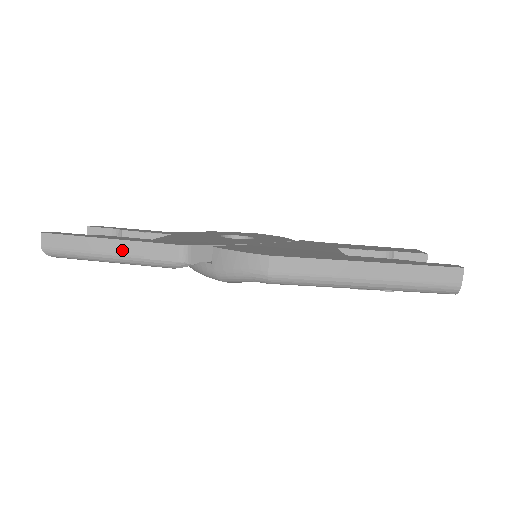
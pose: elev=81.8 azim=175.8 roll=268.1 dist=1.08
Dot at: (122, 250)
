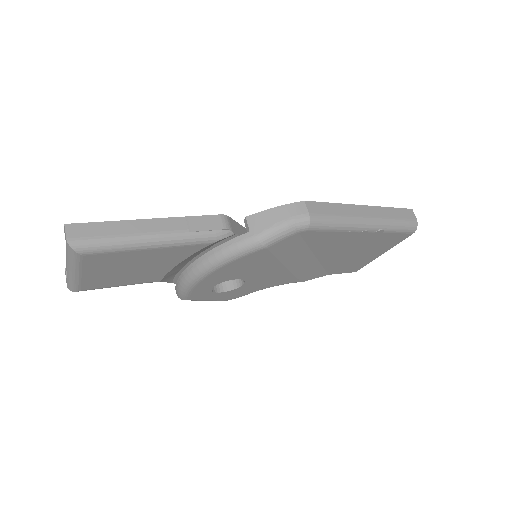
Dot at: (164, 227)
